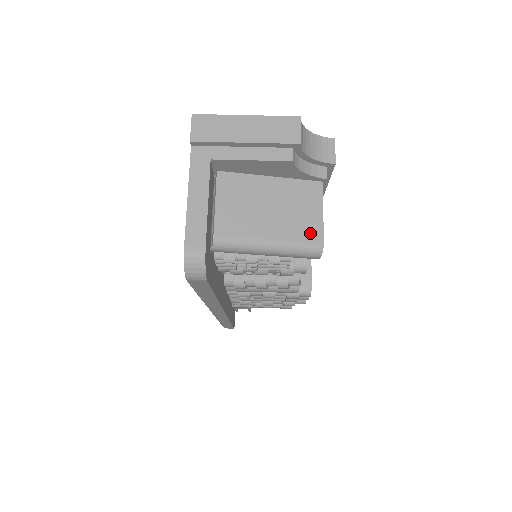
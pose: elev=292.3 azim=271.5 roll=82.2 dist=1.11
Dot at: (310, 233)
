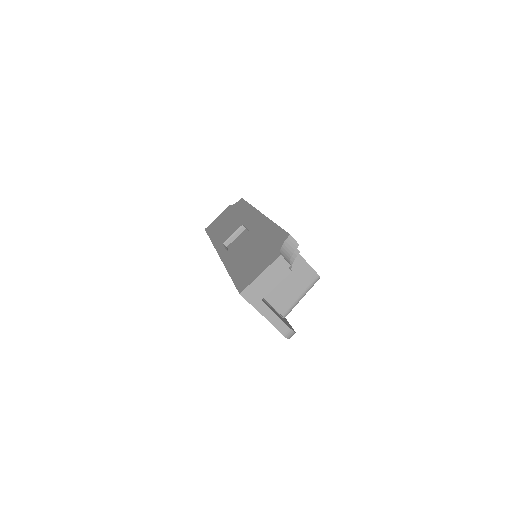
Dot at: (311, 277)
